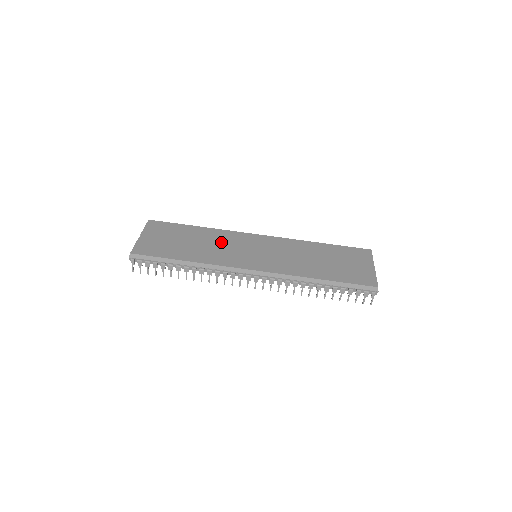
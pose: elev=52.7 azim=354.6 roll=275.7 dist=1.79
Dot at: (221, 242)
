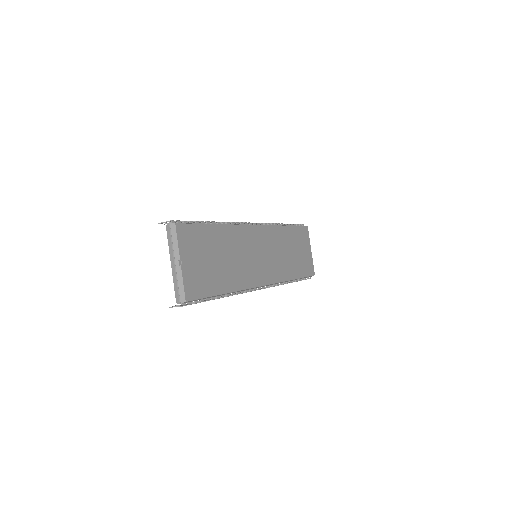
Dot at: (239, 249)
